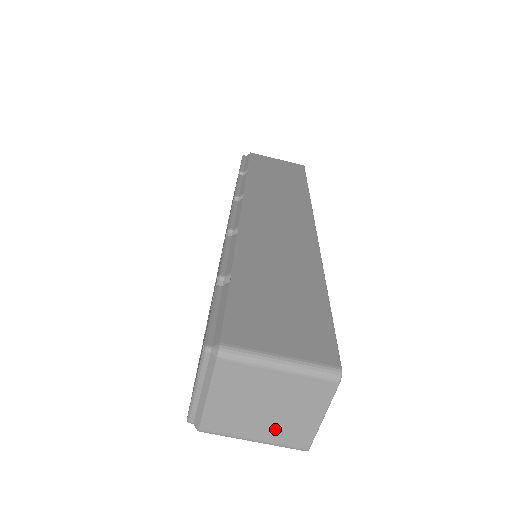
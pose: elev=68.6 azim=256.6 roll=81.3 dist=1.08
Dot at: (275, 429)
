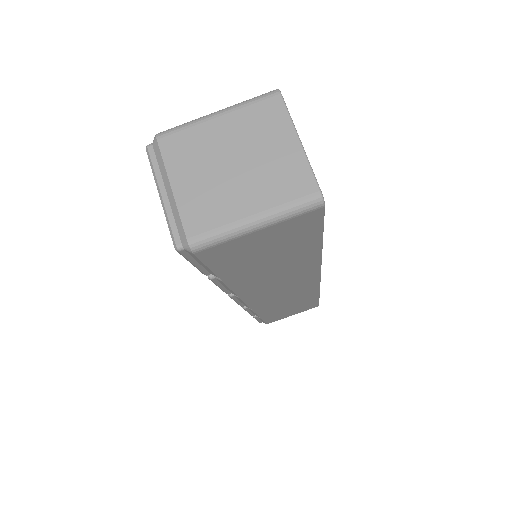
Dot at: (264, 186)
